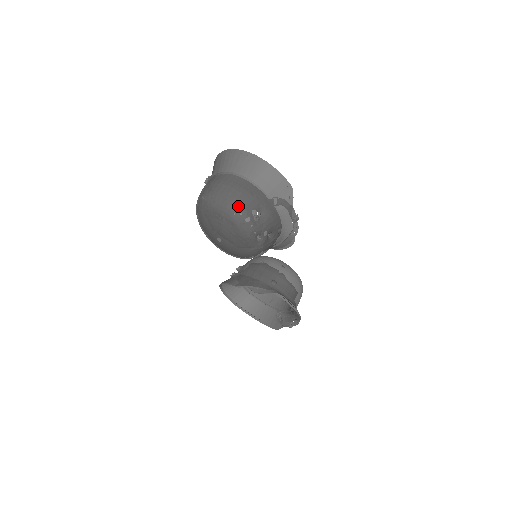
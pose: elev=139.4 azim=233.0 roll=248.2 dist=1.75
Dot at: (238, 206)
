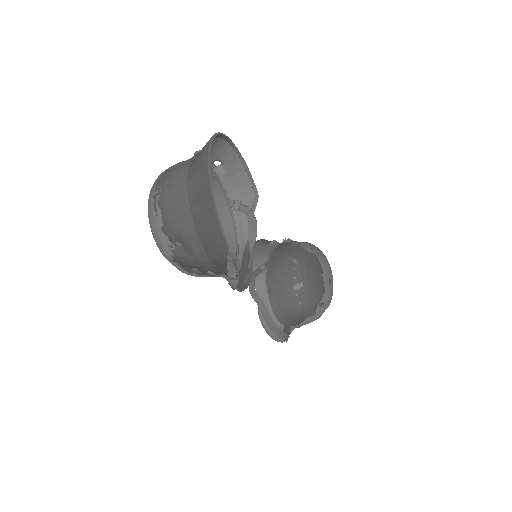
Dot at: (156, 221)
